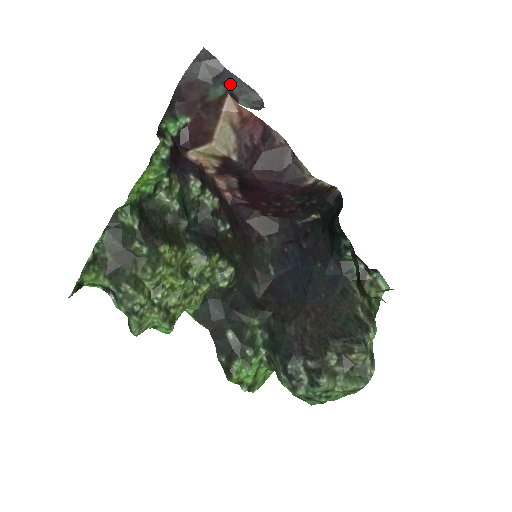
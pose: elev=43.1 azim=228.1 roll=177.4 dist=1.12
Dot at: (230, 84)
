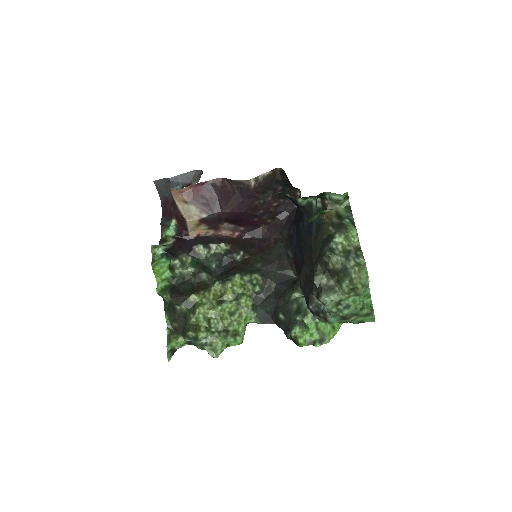
Dot at: (181, 182)
